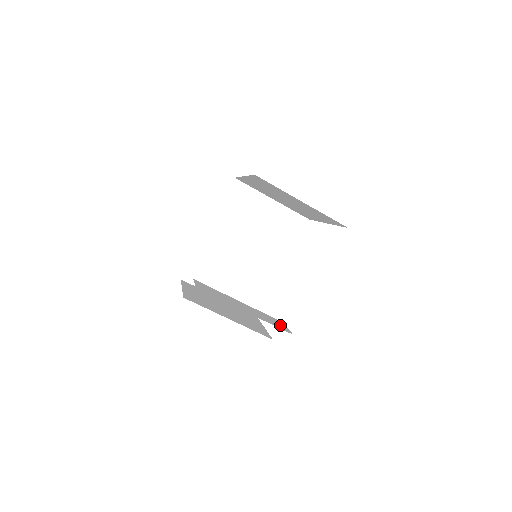
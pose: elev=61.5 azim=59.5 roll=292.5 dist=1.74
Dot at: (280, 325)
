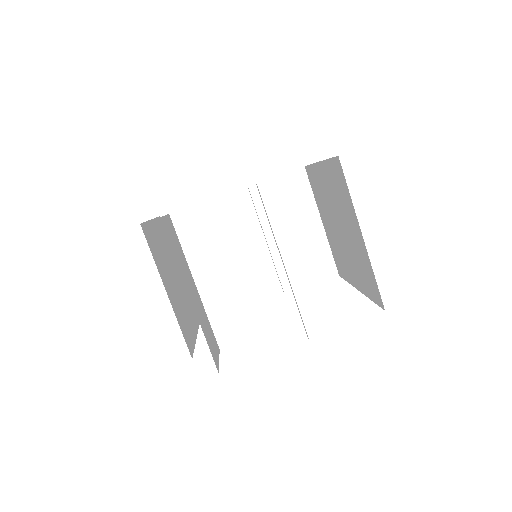
Dot at: (214, 349)
